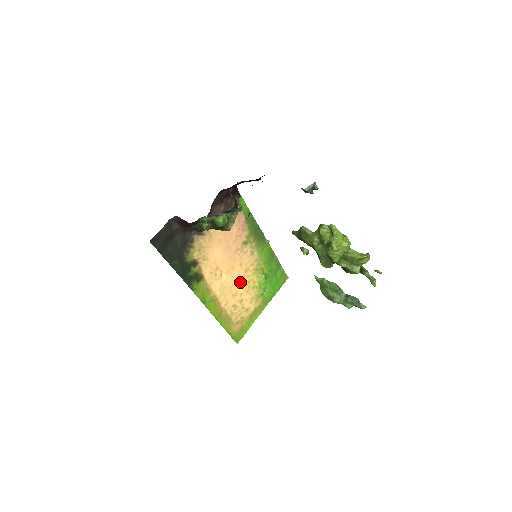
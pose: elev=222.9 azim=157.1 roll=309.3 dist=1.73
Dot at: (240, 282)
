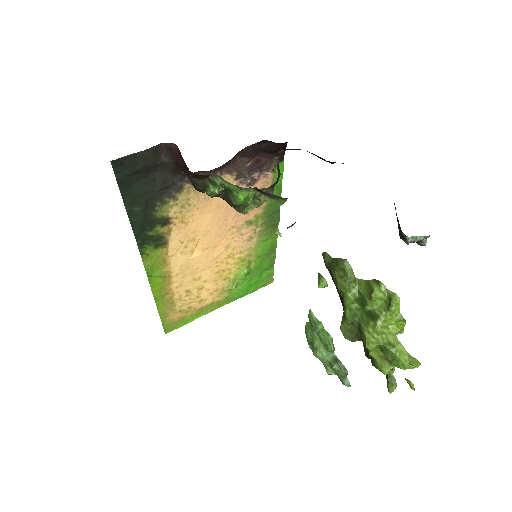
Dot at: (213, 266)
